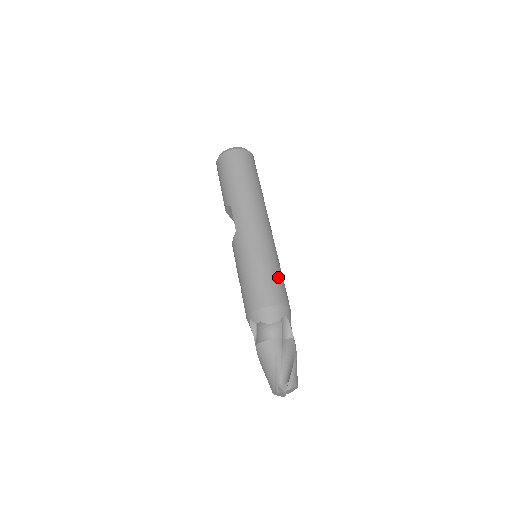
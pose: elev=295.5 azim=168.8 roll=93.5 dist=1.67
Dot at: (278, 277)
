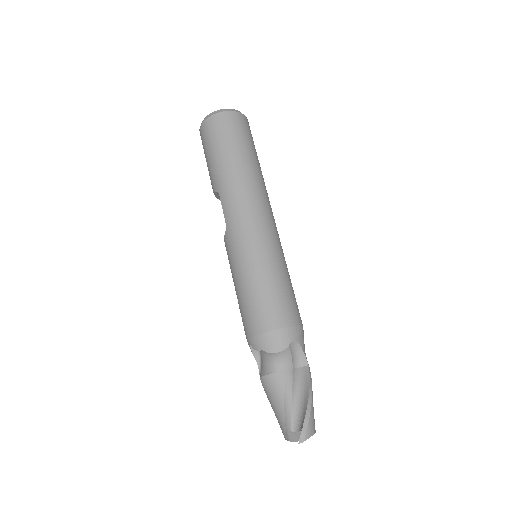
Dot at: (283, 287)
